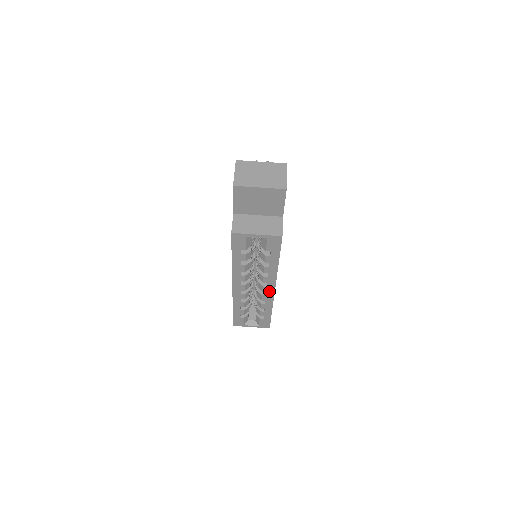
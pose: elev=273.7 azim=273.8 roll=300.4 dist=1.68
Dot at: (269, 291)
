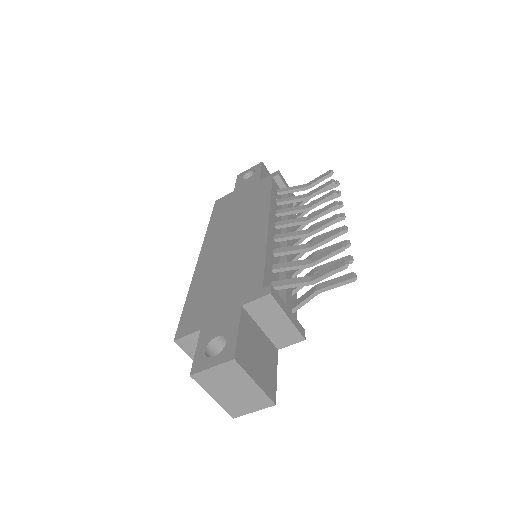
Dot at: occluded
